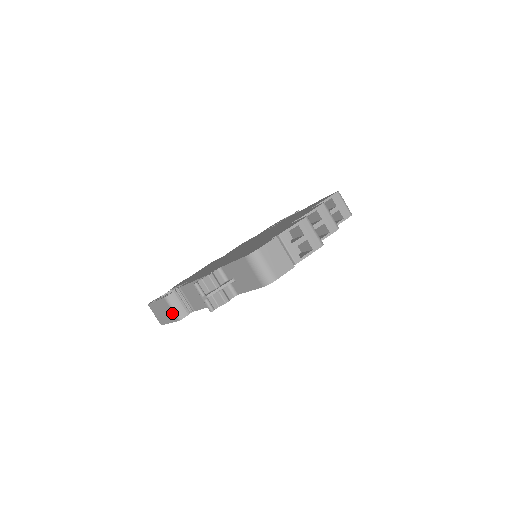
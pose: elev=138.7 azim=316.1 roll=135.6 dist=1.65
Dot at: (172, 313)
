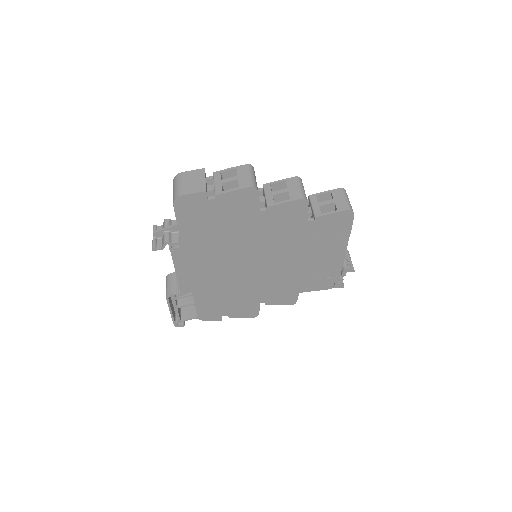
Dot at: occluded
